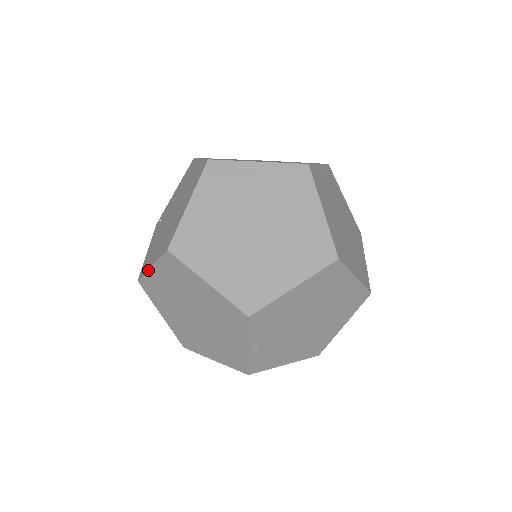
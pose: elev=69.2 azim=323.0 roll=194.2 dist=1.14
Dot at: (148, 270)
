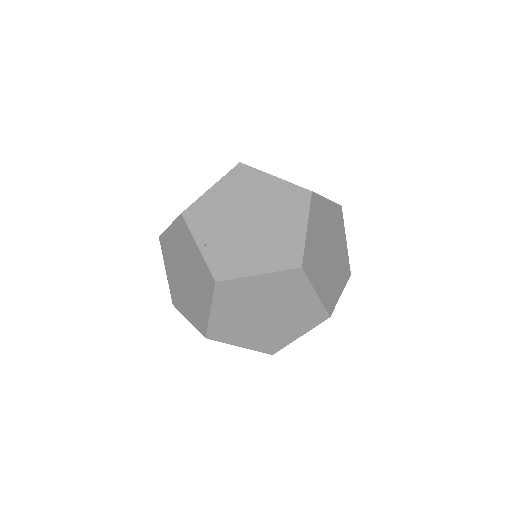
Dot at: (167, 278)
